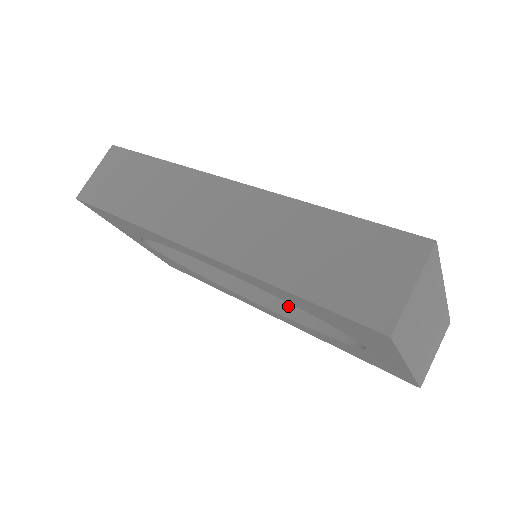
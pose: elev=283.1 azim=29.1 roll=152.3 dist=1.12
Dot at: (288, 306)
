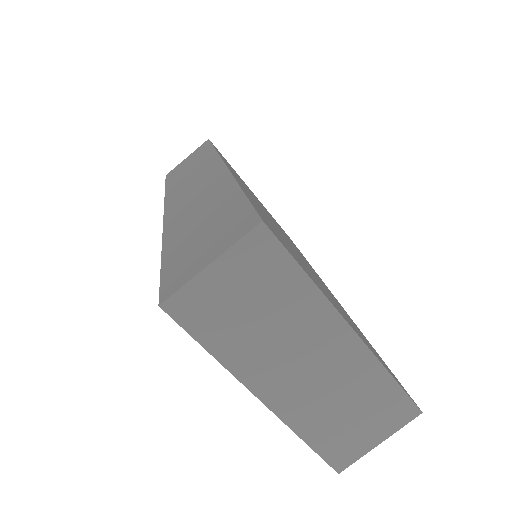
Dot at: occluded
